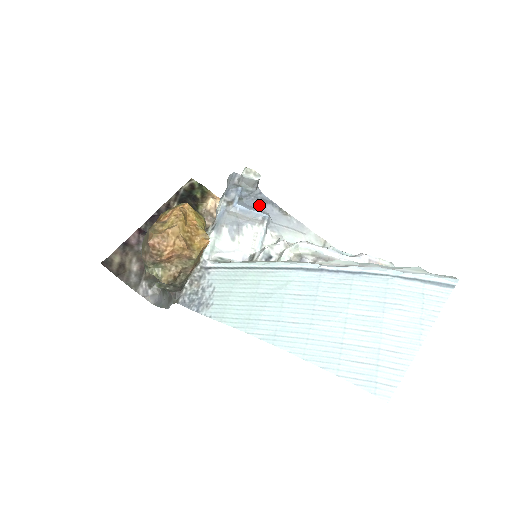
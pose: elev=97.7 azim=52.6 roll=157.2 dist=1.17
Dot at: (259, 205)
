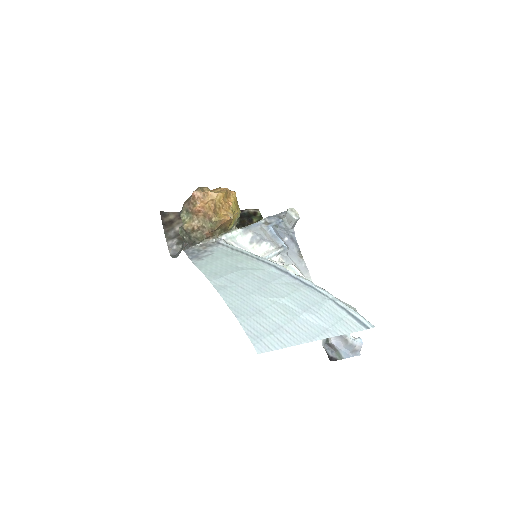
Dot at: (286, 239)
